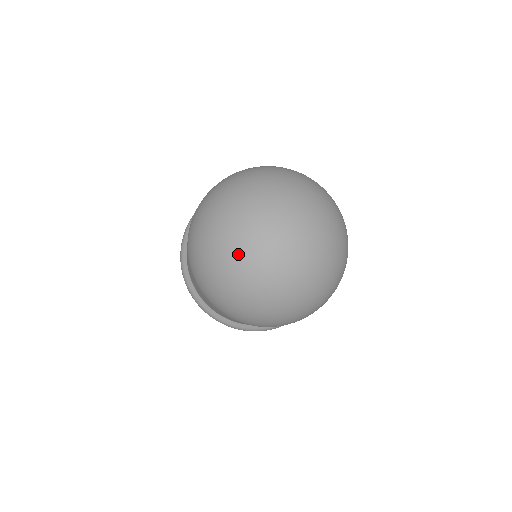
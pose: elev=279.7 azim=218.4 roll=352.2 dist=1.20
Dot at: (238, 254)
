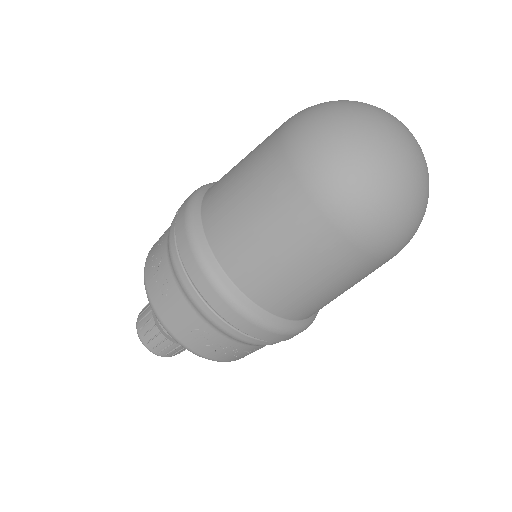
Dot at: (382, 127)
